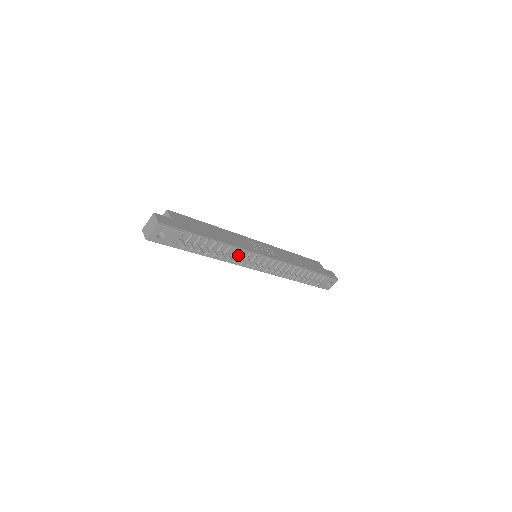
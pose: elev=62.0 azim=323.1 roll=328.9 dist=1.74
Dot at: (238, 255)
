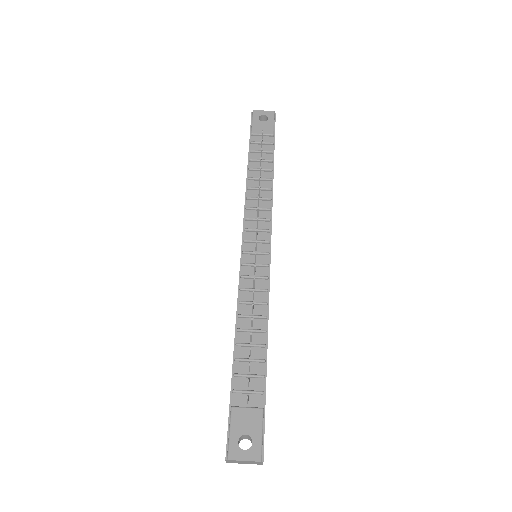
Dot at: (260, 209)
